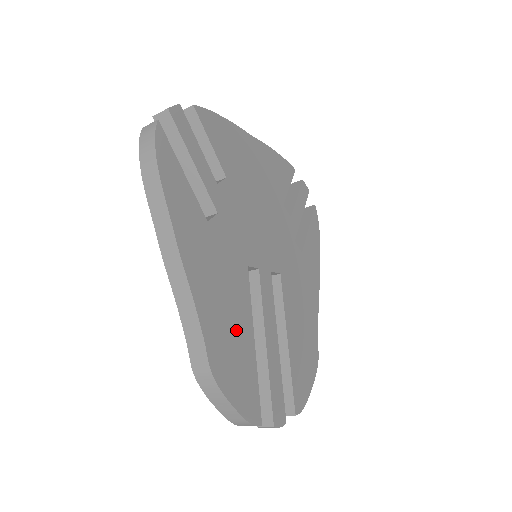
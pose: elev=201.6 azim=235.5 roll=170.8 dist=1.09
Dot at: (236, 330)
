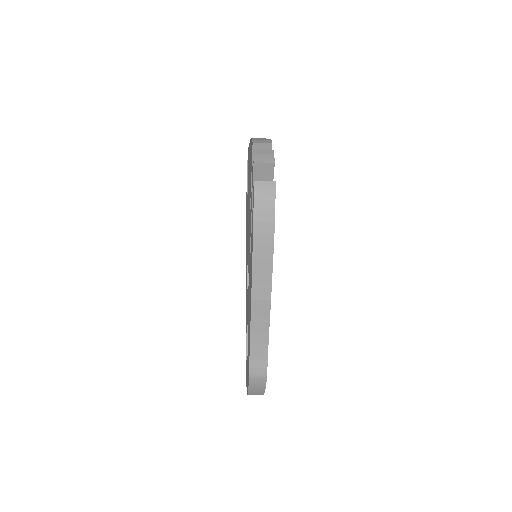
Dot at: occluded
